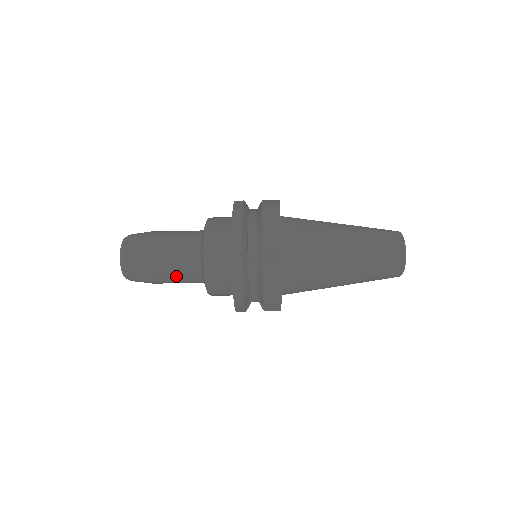
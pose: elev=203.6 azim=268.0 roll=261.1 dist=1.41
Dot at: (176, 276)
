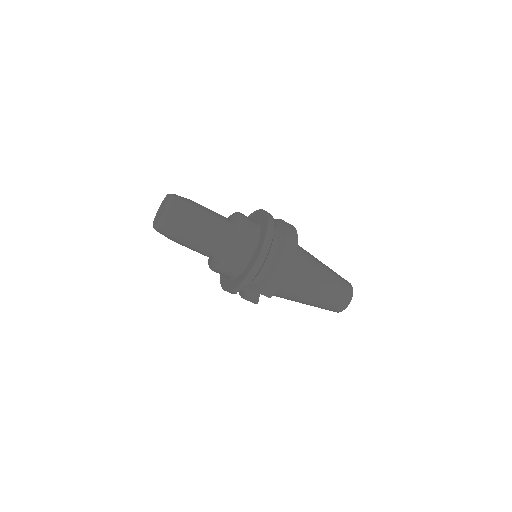
Dot at: (202, 242)
